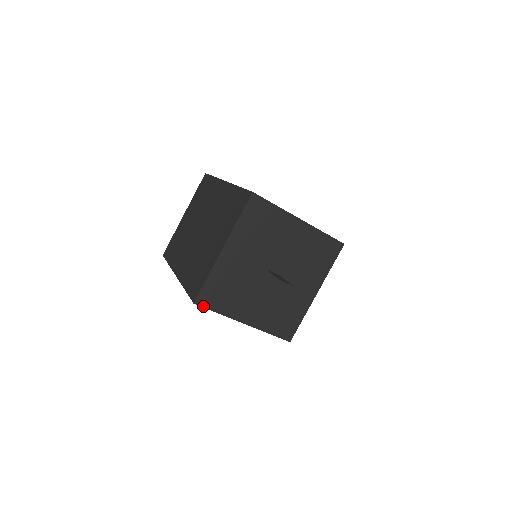
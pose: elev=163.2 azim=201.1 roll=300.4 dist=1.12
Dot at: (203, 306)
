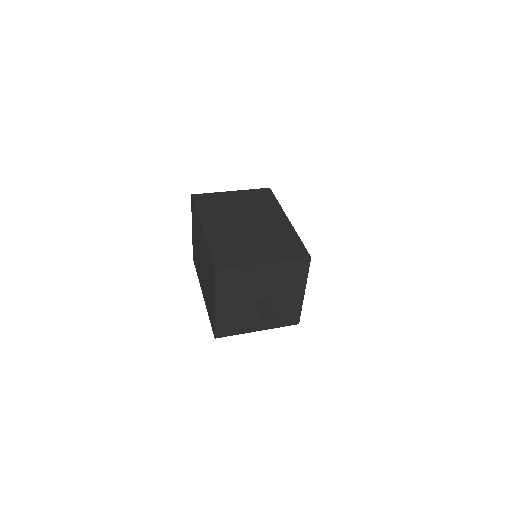
Dot at: occluded
